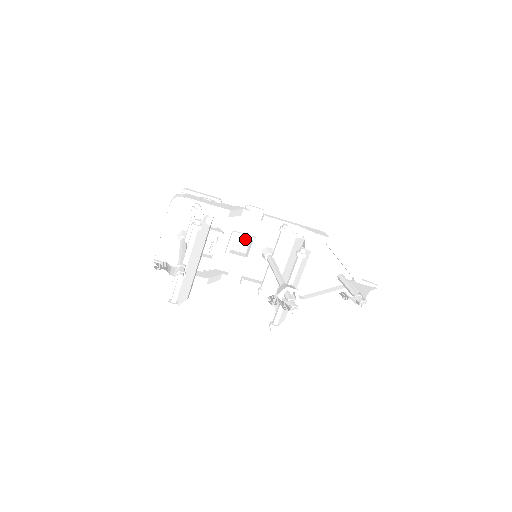
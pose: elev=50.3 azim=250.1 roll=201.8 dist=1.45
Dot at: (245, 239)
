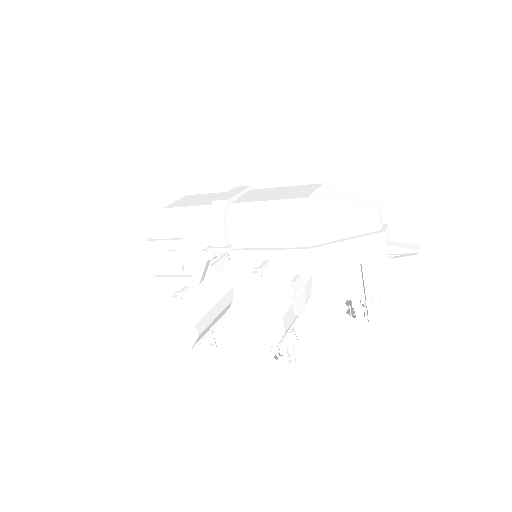
Dot at: occluded
